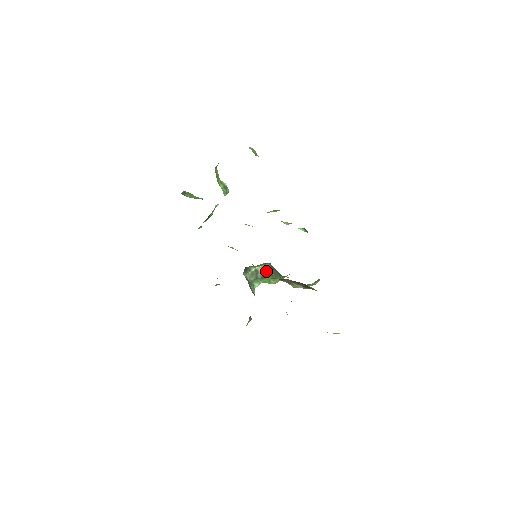
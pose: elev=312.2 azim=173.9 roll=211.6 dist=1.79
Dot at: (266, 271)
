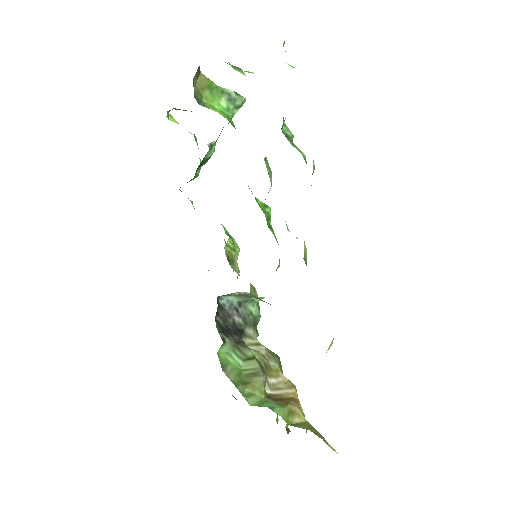
Dot at: occluded
